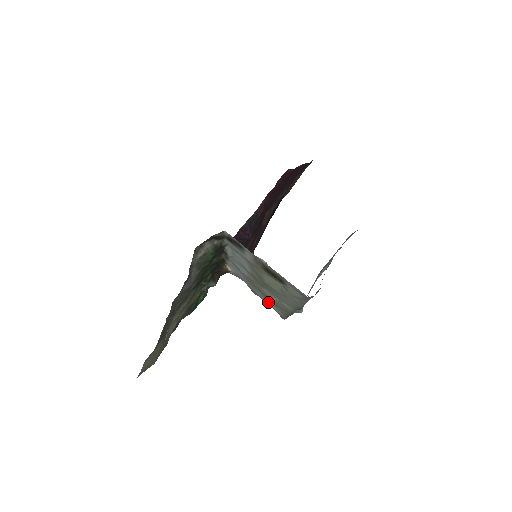
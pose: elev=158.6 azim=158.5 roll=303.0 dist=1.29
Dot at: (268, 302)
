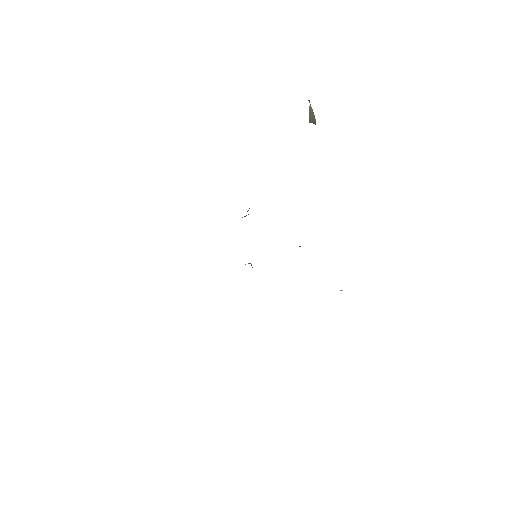
Dot at: occluded
